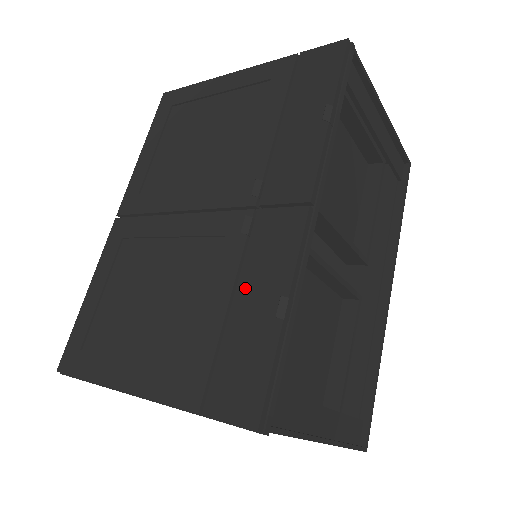
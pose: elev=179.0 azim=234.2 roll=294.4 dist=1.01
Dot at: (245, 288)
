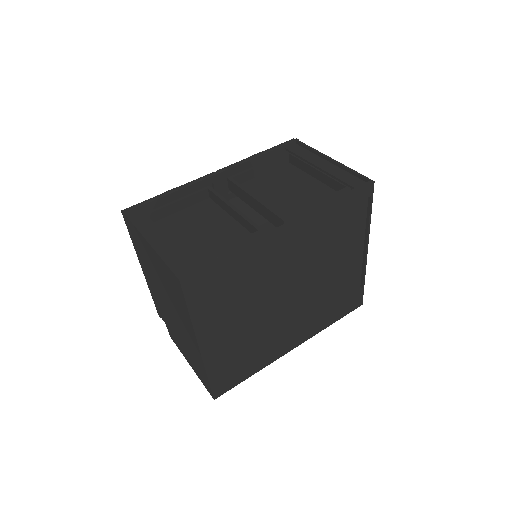
Dot at: occluded
